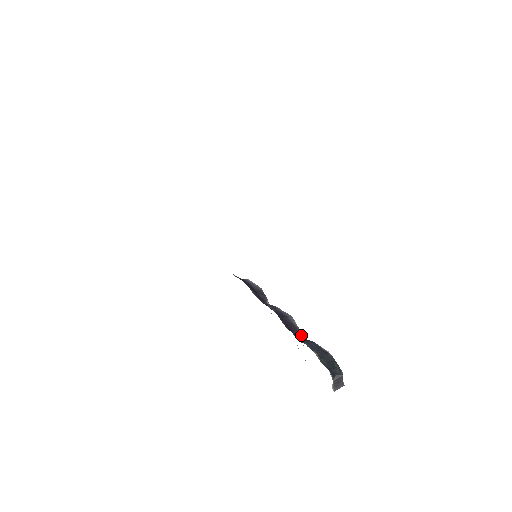
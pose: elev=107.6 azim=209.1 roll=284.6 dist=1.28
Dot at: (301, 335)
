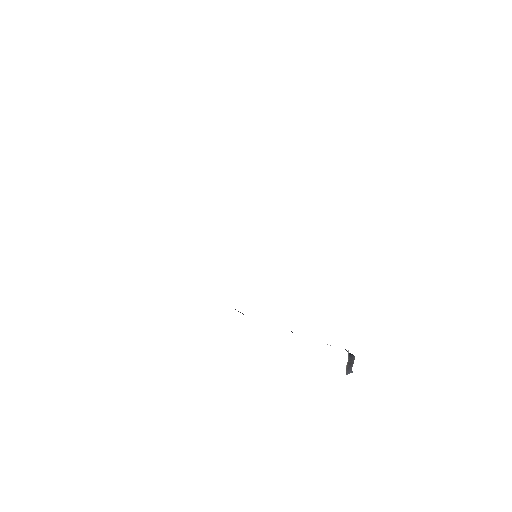
Dot at: occluded
